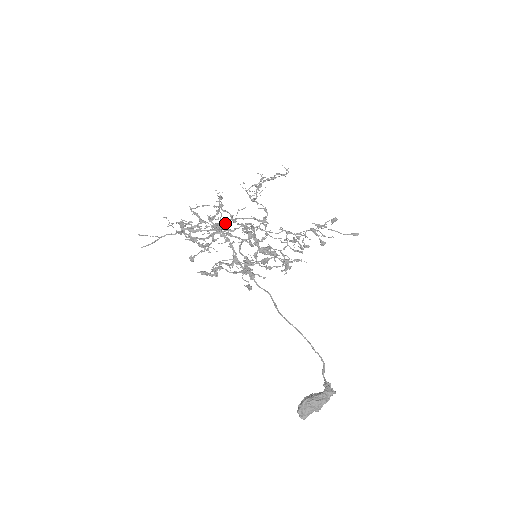
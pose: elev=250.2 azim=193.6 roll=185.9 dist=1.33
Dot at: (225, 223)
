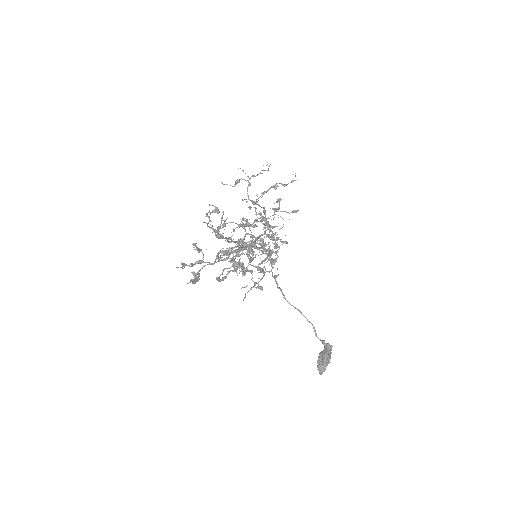
Dot at: (212, 225)
